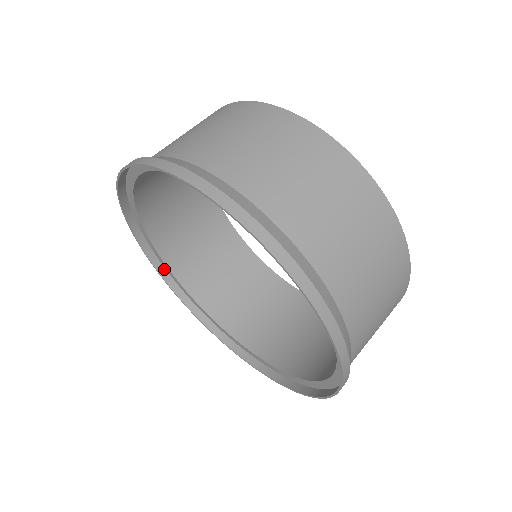
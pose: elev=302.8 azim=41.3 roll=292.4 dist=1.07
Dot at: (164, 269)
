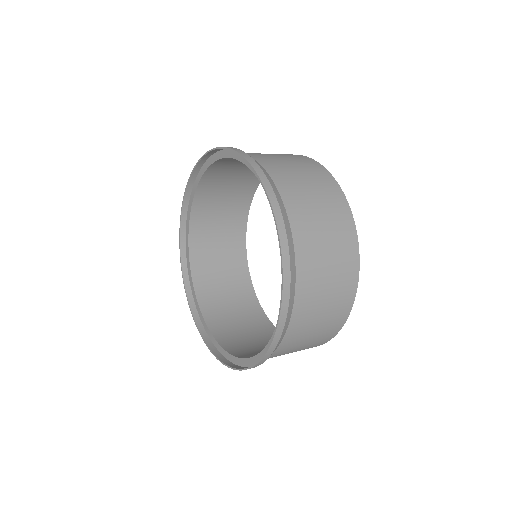
Dot at: (198, 317)
